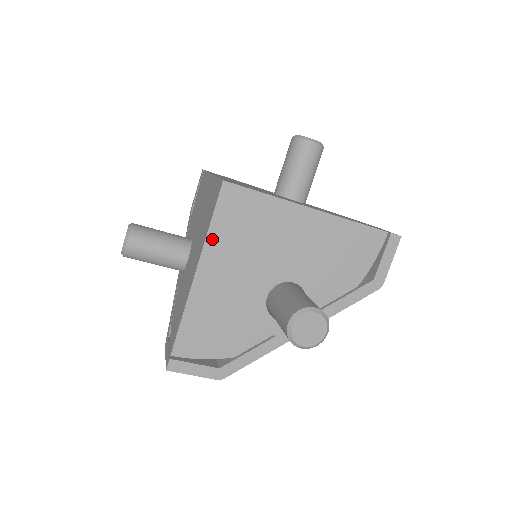
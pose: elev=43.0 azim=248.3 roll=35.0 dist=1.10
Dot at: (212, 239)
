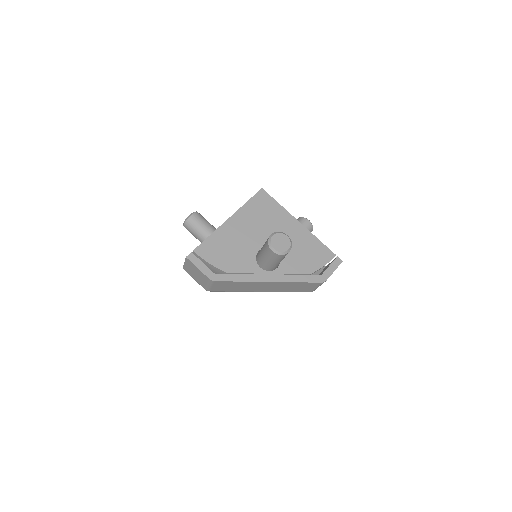
Dot at: (245, 208)
